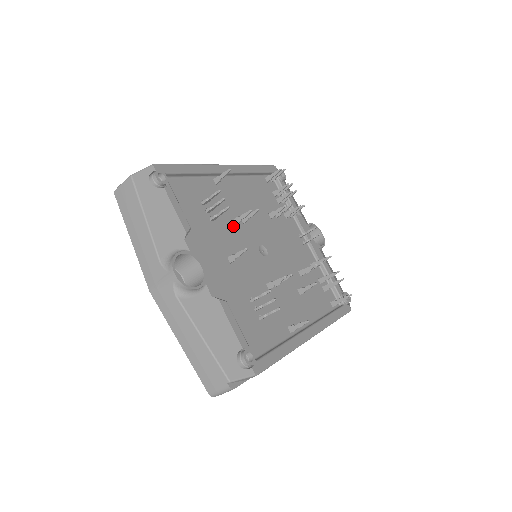
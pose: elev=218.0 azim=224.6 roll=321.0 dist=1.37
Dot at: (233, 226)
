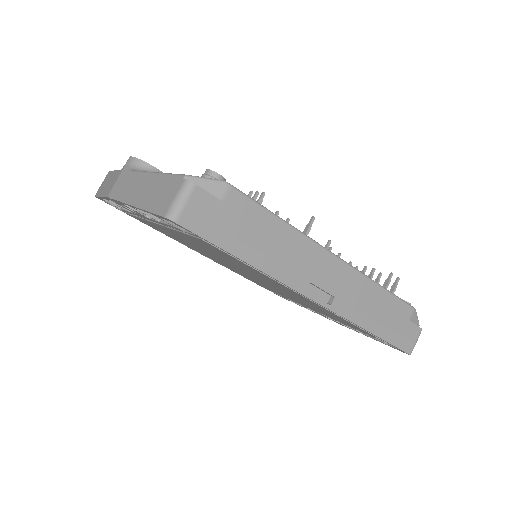
Dot at: occluded
